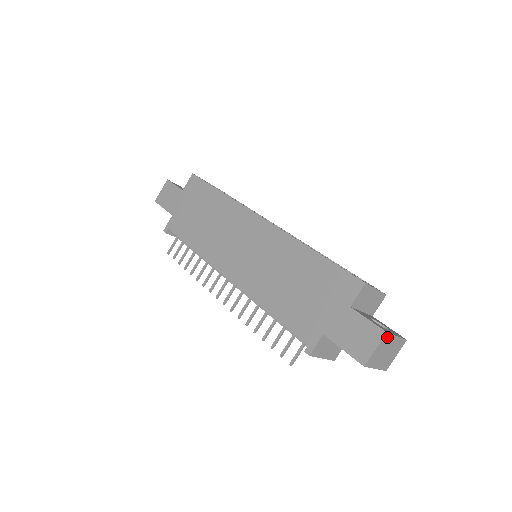
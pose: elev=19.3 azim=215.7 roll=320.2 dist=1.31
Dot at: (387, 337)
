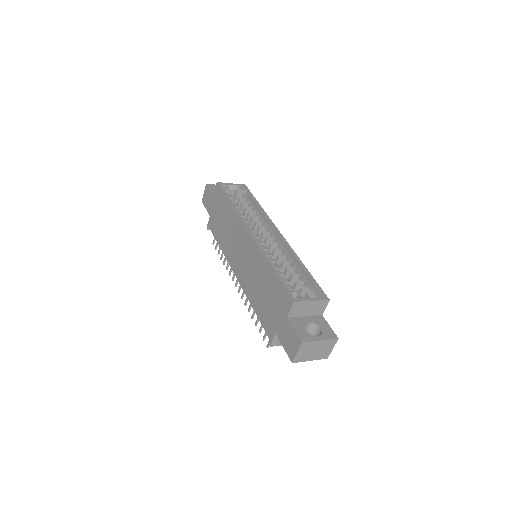
Dot at: (306, 344)
